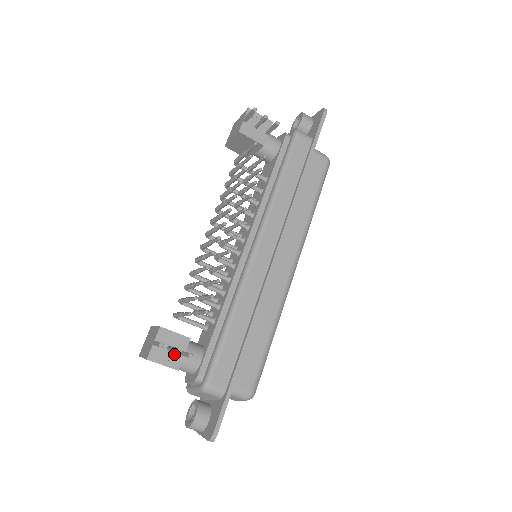
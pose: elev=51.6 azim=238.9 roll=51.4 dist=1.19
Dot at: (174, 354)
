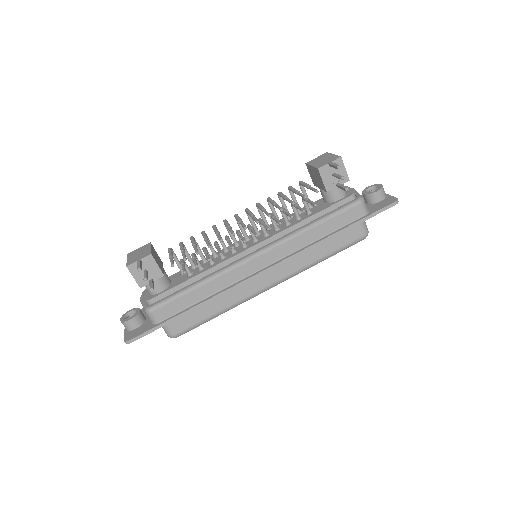
Dot at: occluded
